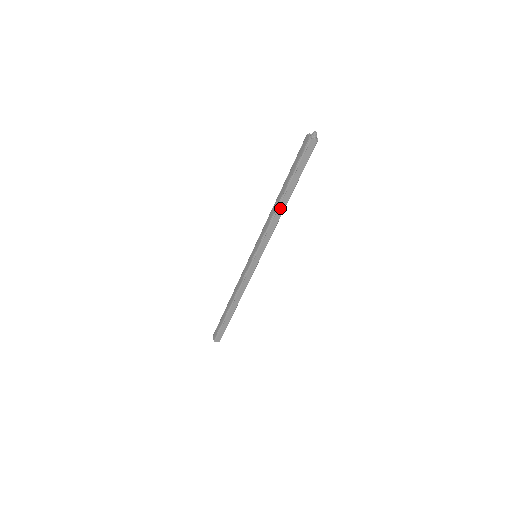
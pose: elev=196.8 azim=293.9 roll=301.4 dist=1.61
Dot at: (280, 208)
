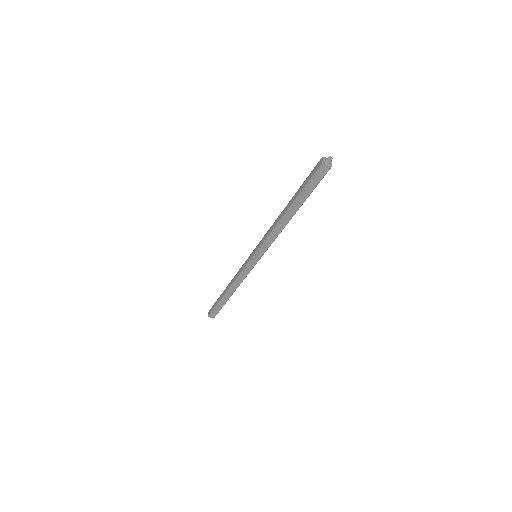
Dot at: (284, 221)
